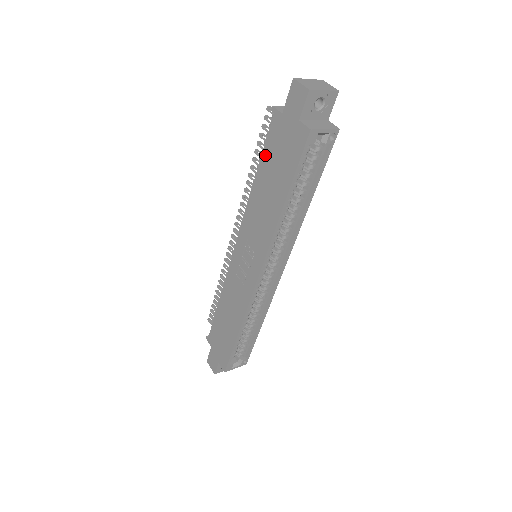
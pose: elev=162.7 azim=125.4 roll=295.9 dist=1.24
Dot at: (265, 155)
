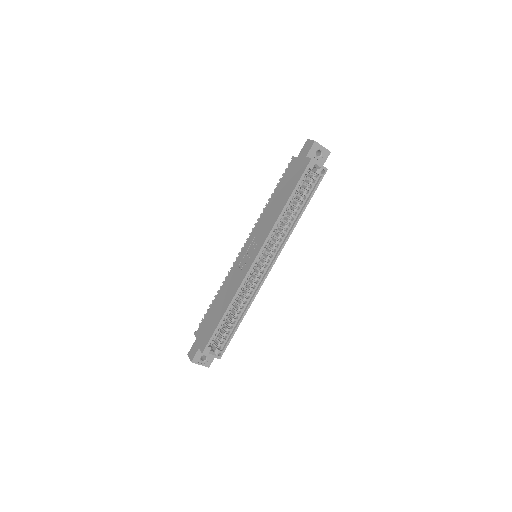
Dot at: (281, 182)
